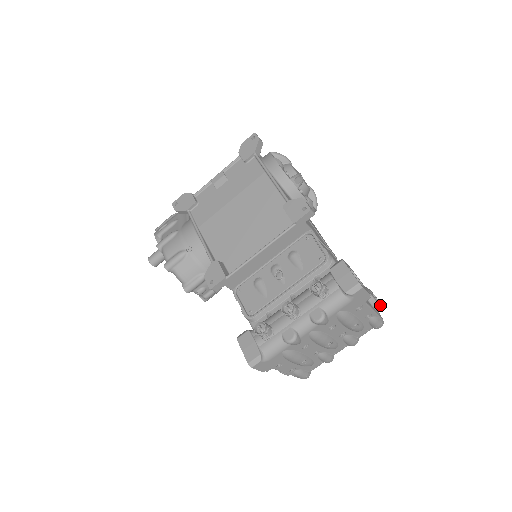
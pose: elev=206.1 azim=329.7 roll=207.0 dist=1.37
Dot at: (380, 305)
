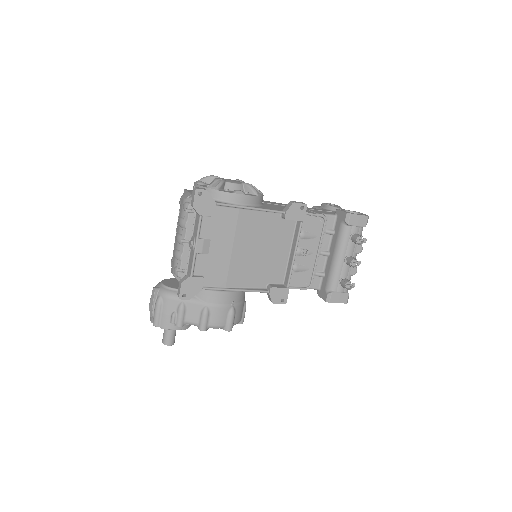
Dot at: occluded
